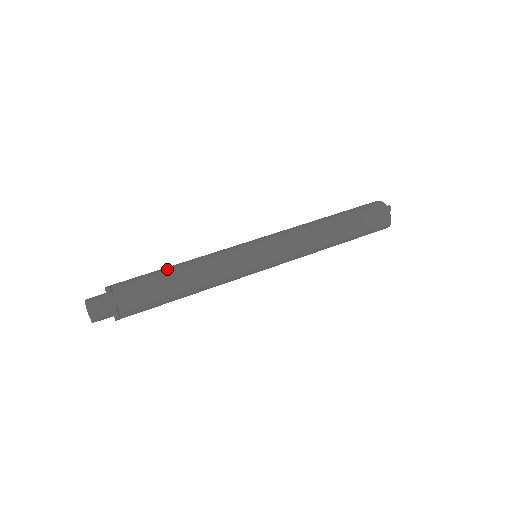
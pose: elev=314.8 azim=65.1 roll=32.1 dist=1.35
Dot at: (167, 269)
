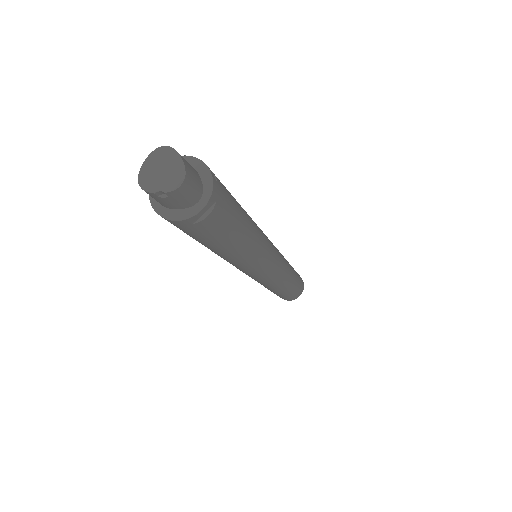
Dot at: occluded
